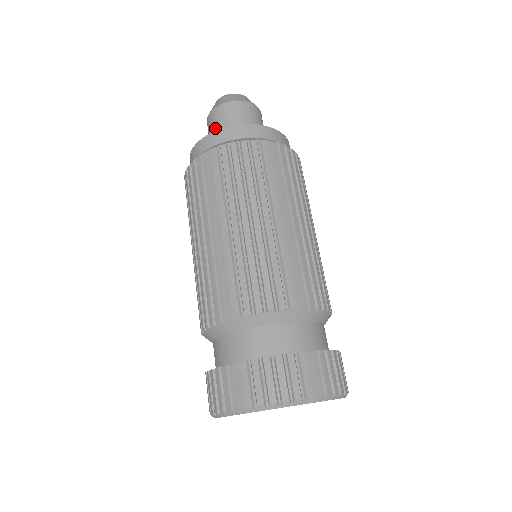
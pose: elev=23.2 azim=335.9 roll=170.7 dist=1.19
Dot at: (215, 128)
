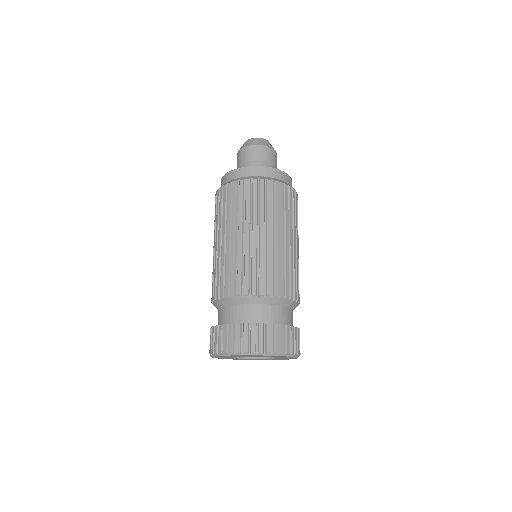
Dot at: (239, 164)
